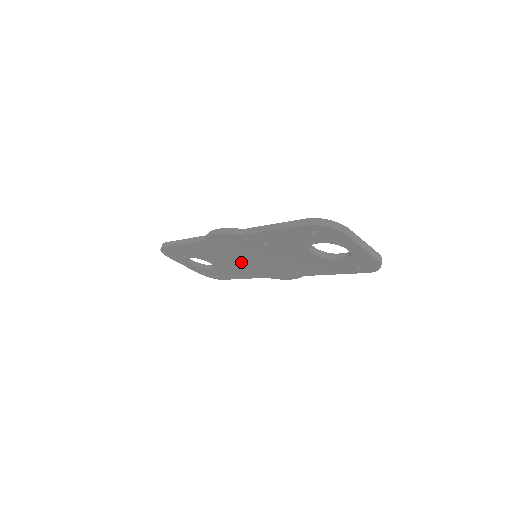
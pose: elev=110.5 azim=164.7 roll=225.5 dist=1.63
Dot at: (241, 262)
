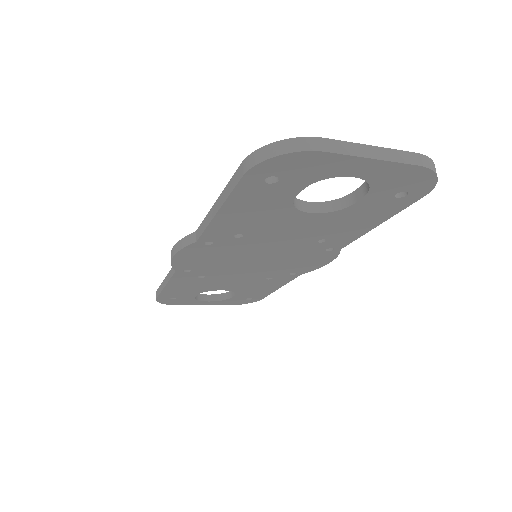
Dot at: (249, 272)
